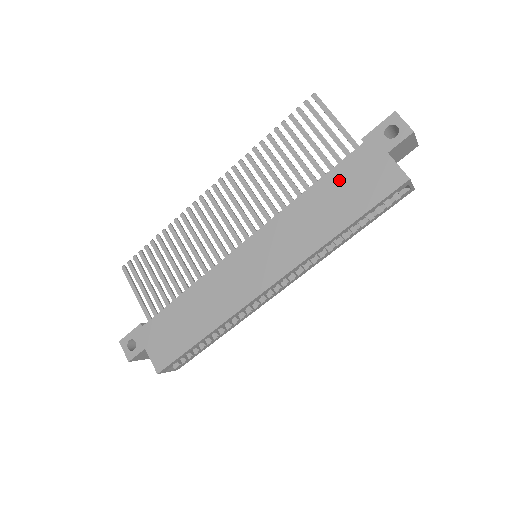
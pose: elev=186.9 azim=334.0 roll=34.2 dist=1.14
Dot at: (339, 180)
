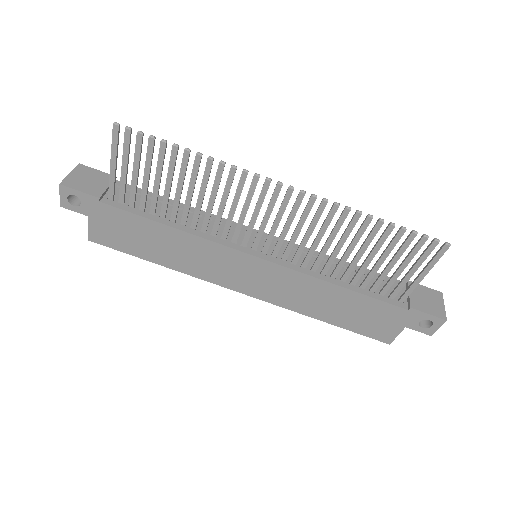
Dot at: (365, 306)
